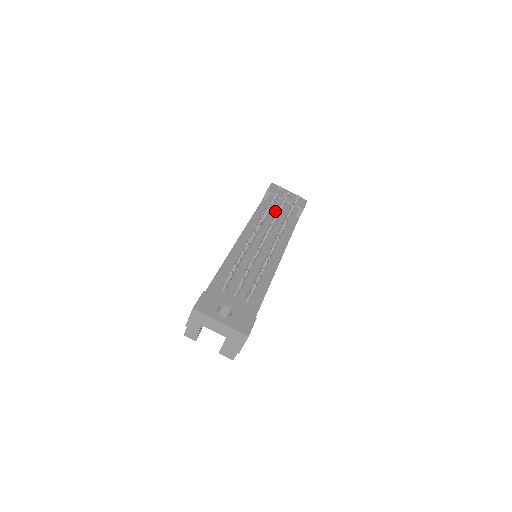
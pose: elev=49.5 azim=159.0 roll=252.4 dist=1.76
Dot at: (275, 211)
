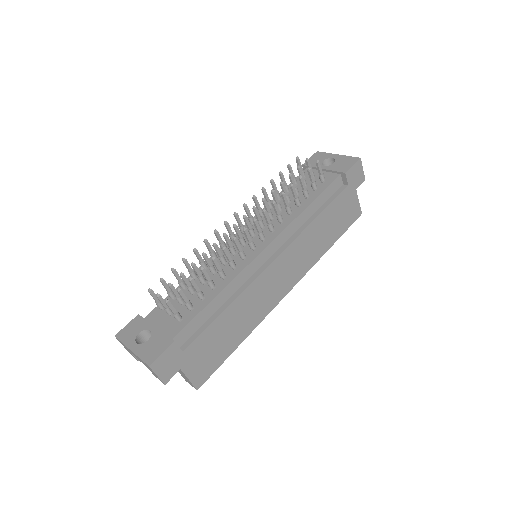
Dot at: (298, 190)
